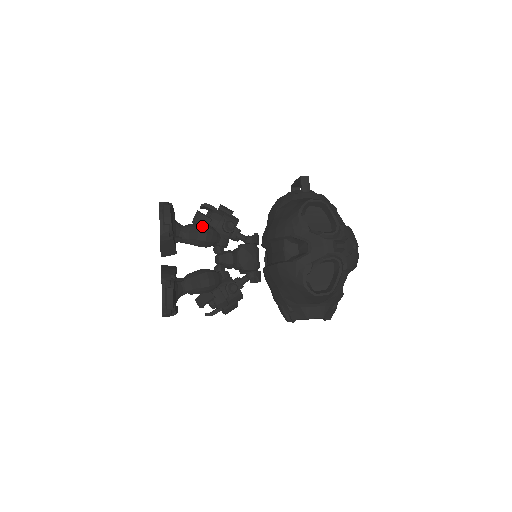
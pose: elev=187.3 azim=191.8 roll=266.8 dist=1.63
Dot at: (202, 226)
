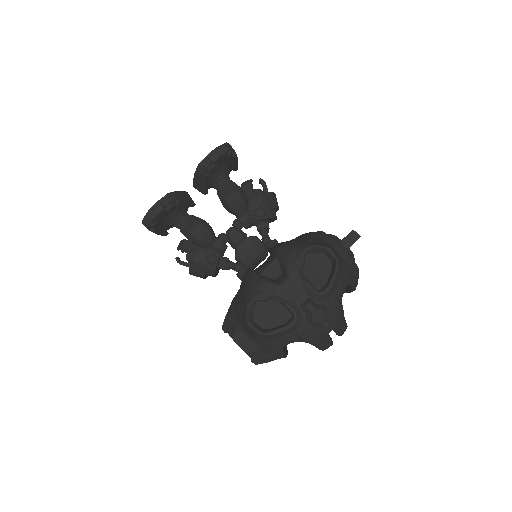
Dot at: (238, 190)
